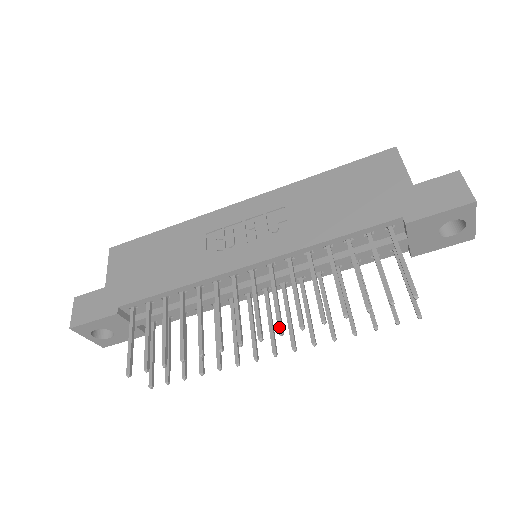
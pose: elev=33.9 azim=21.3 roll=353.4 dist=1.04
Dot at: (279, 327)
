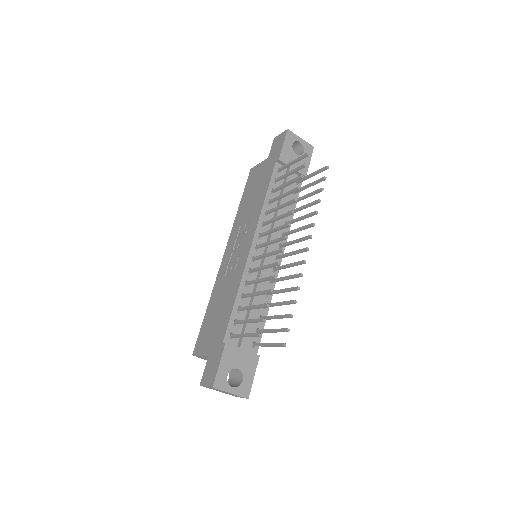
Dot at: (286, 225)
